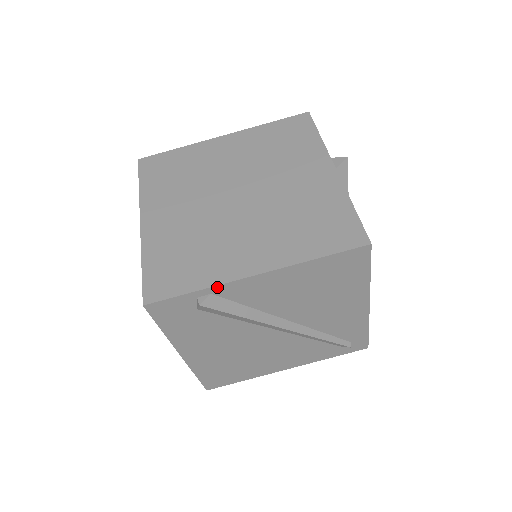
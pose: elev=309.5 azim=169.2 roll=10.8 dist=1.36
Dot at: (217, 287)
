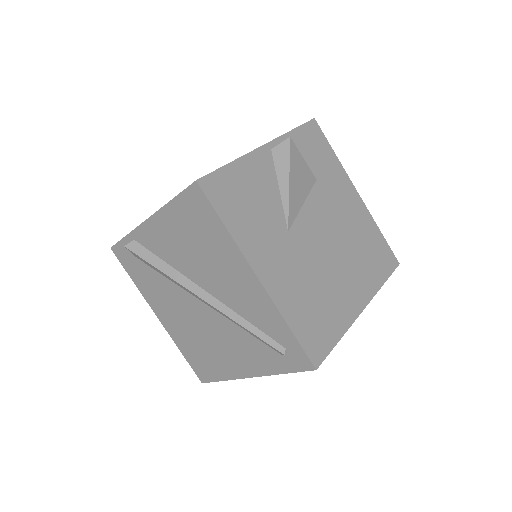
Dot at: (134, 232)
